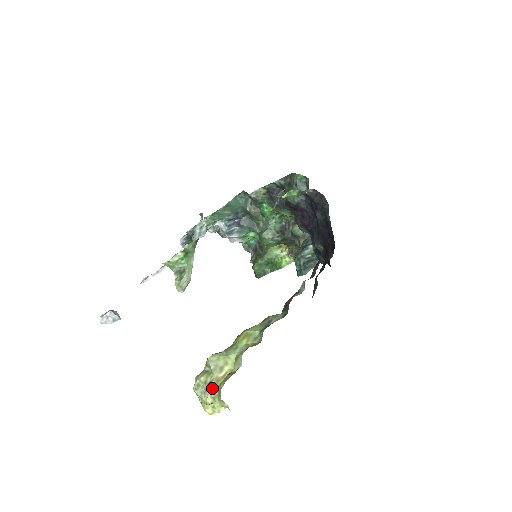
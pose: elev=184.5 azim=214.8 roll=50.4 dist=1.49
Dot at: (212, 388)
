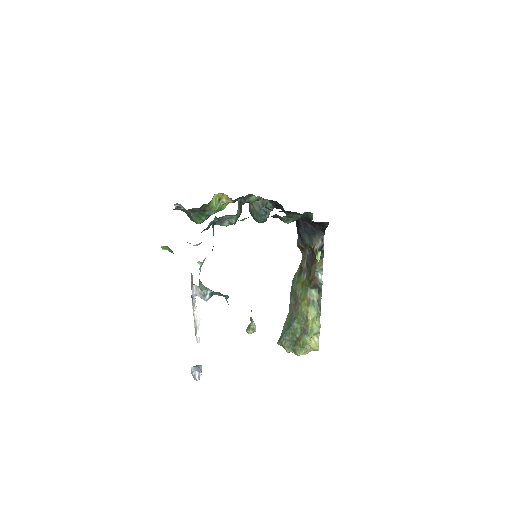
Dot at: (309, 351)
